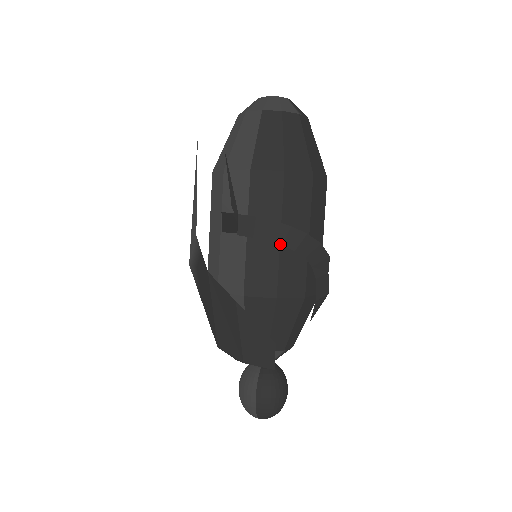
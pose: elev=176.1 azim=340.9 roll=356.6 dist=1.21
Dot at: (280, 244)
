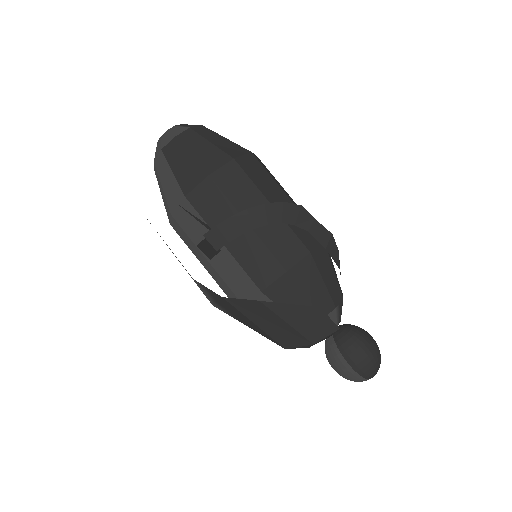
Dot at: (252, 229)
